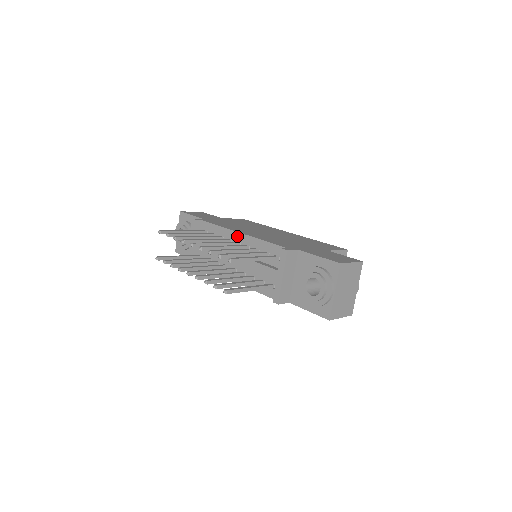
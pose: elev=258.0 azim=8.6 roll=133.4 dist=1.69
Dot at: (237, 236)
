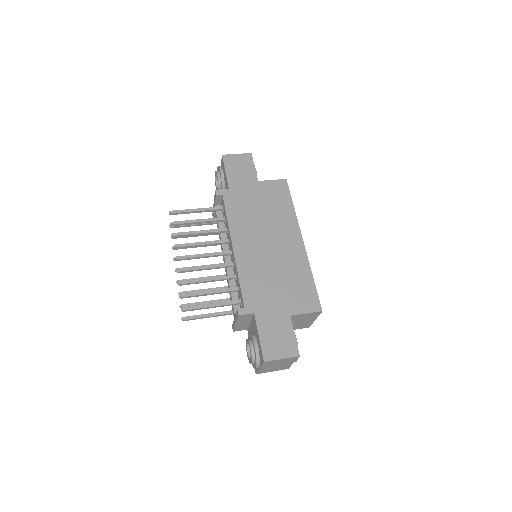
Dot at: (231, 247)
